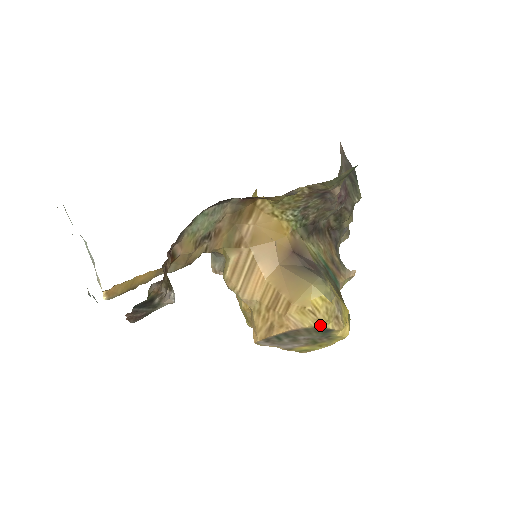
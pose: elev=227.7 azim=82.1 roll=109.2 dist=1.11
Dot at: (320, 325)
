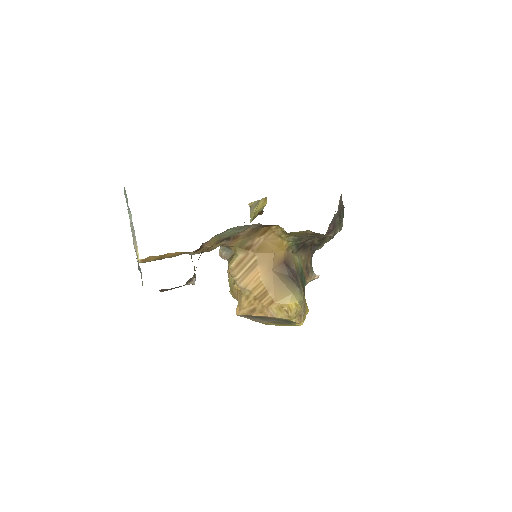
Dot at: (288, 319)
